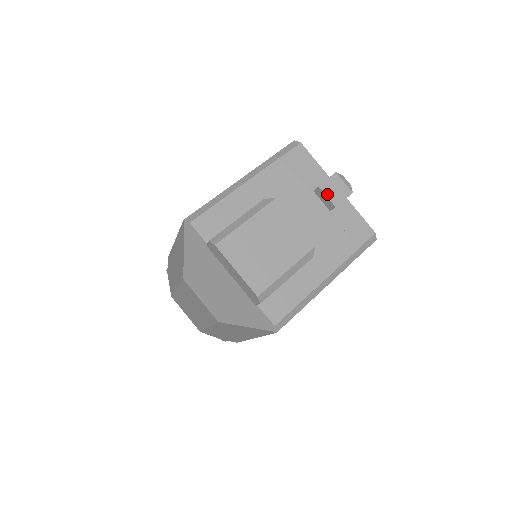
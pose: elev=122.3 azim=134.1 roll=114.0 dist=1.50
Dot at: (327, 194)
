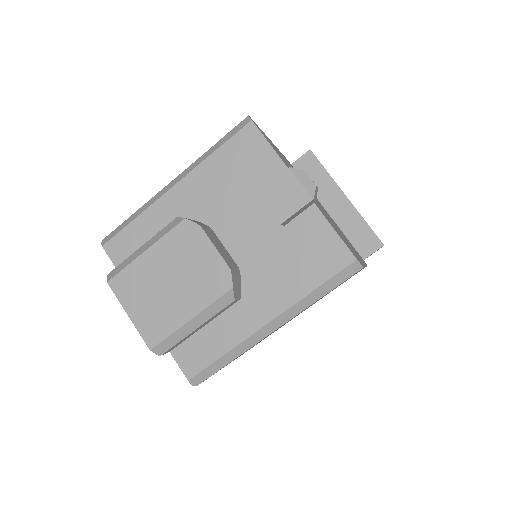
Dot at: (269, 204)
